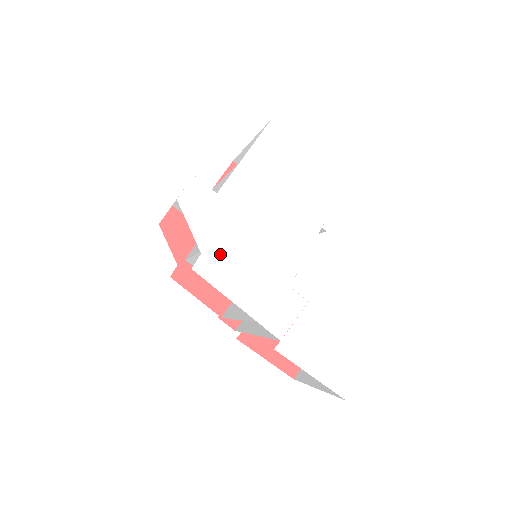
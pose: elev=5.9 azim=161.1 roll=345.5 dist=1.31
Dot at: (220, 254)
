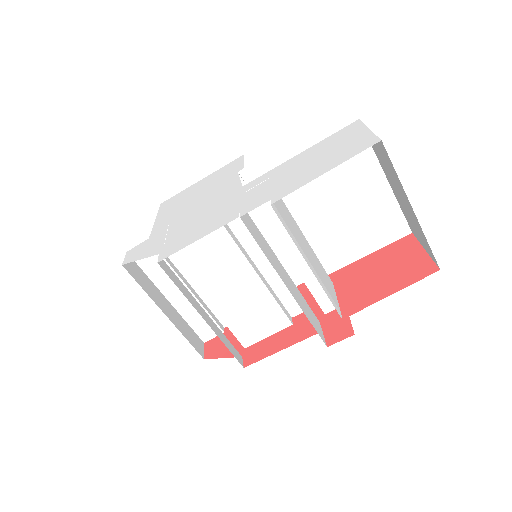
Dot at: (174, 241)
